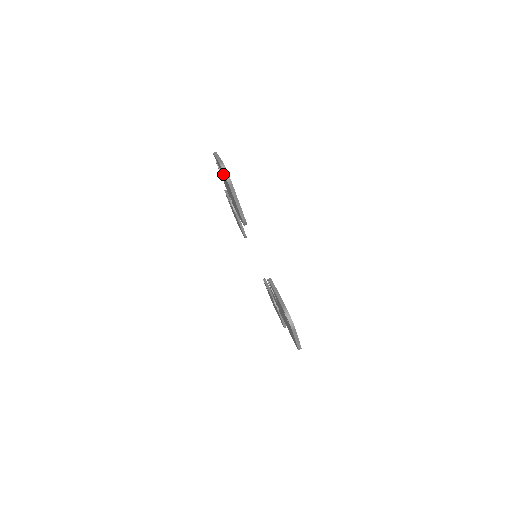
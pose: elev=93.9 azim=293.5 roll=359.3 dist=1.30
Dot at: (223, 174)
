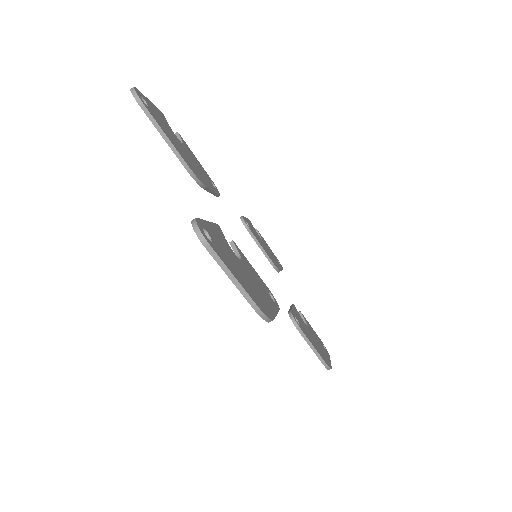
Dot at: occluded
